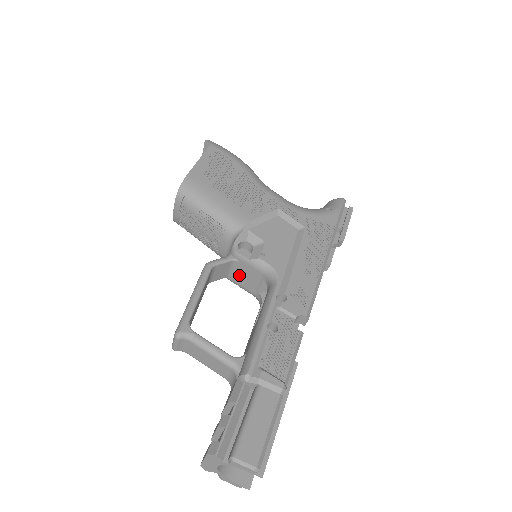
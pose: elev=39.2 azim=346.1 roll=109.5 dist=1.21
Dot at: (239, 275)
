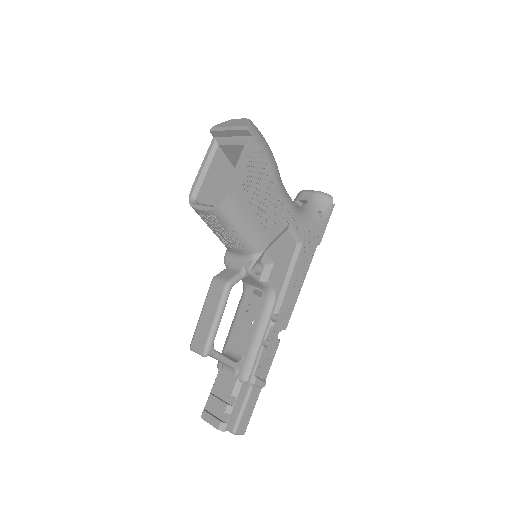
Dot at: occluded
